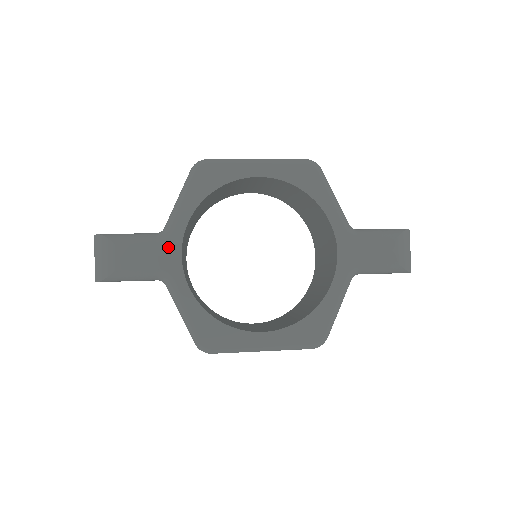
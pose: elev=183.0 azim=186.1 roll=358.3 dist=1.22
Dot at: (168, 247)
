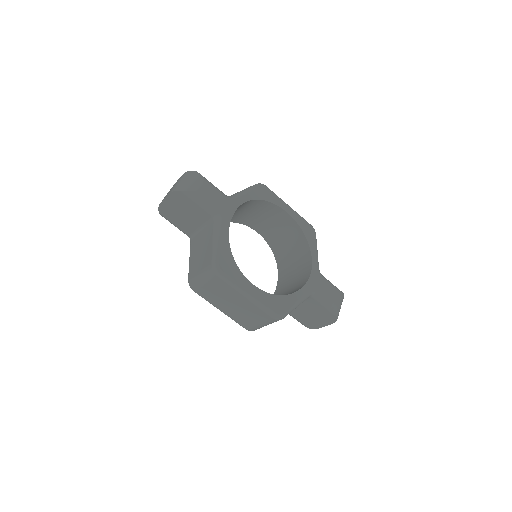
Dot at: (230, 204)
